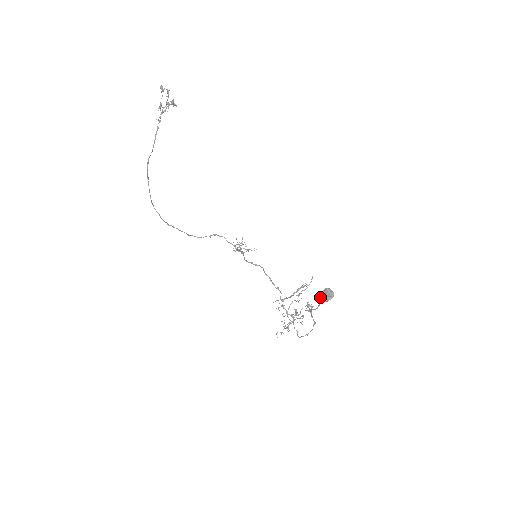
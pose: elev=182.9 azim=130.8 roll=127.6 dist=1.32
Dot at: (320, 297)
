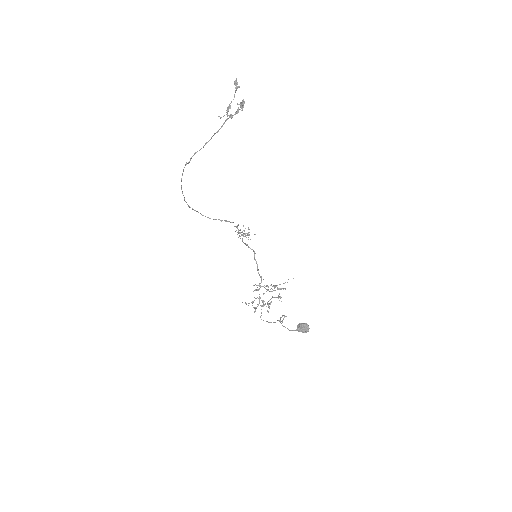
Dot at: (297, 326)
